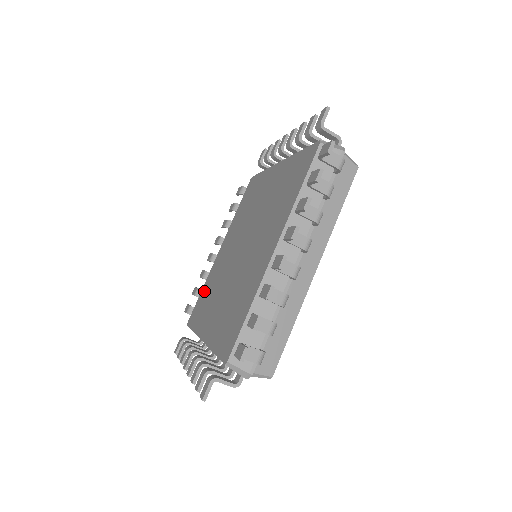
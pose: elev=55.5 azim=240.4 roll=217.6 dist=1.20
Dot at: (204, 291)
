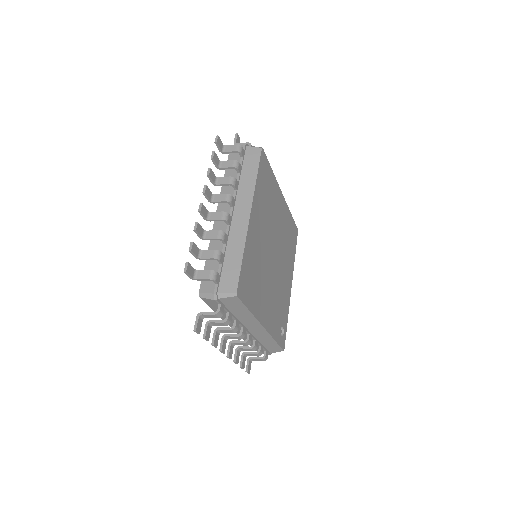
Dot at: occluded
